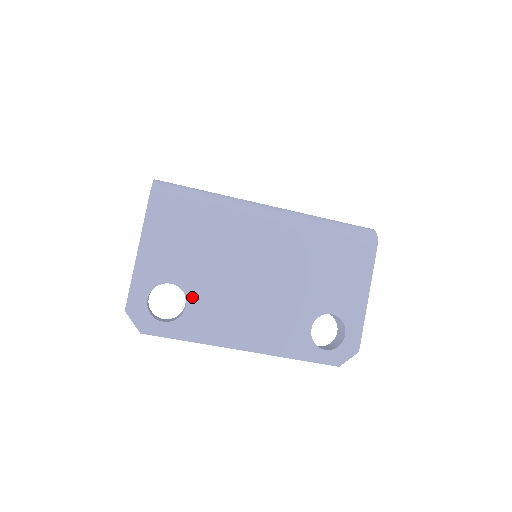
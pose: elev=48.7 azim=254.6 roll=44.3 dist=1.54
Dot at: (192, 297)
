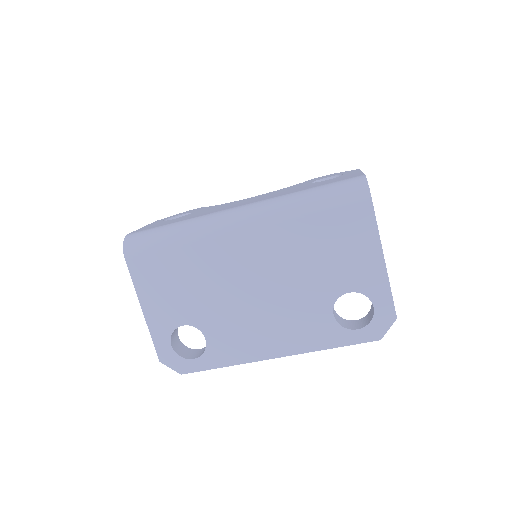
Dot at: (206, 330)
